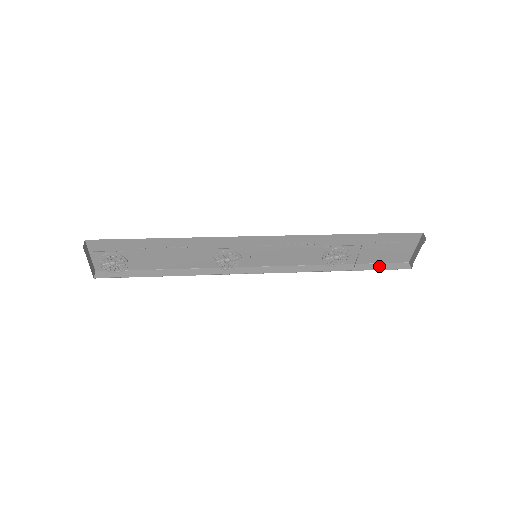
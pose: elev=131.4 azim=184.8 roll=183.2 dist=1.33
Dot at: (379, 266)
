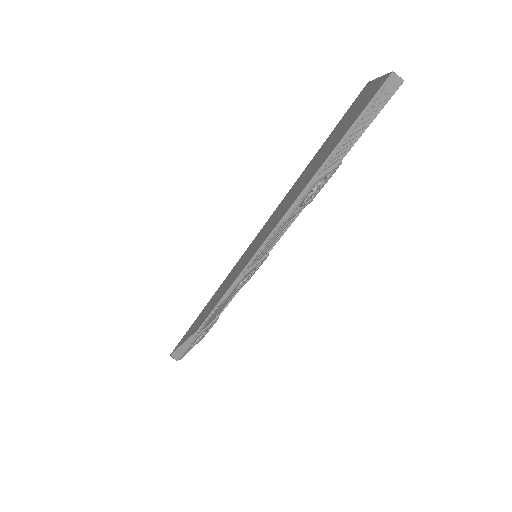
Dot at: (363, 120)
